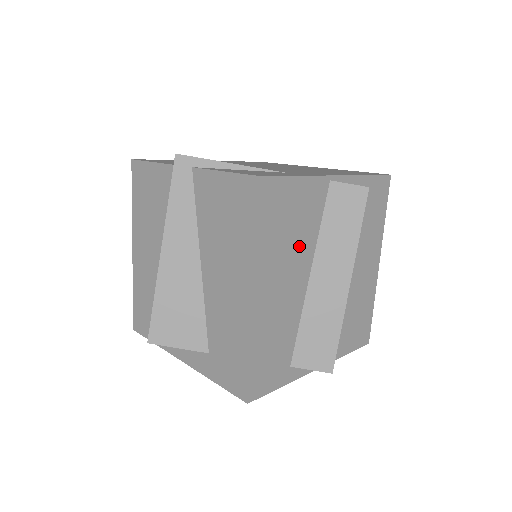
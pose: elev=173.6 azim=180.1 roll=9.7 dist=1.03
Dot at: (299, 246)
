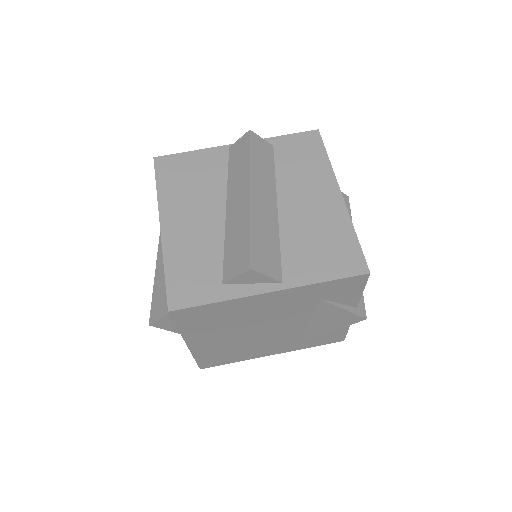
Dot at: (205, 191)
